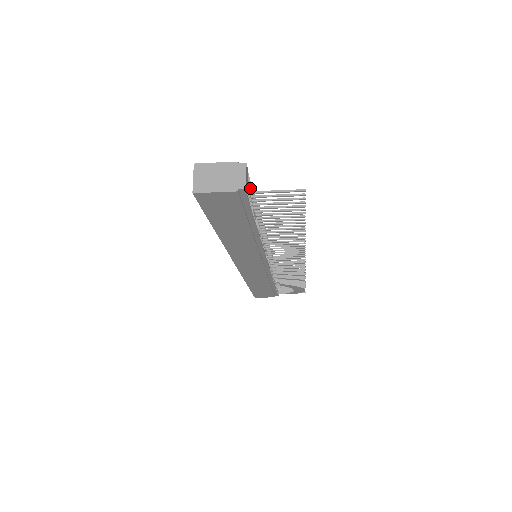
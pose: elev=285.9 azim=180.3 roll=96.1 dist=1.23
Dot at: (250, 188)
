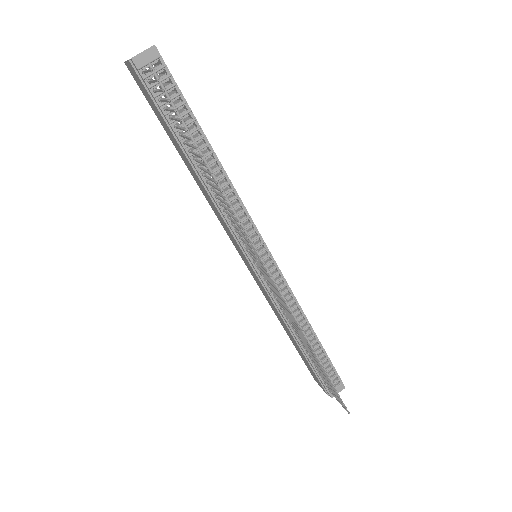
Dot at: (169, 87)
